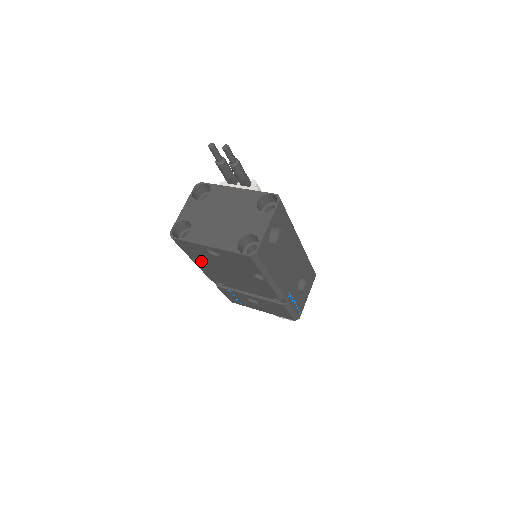
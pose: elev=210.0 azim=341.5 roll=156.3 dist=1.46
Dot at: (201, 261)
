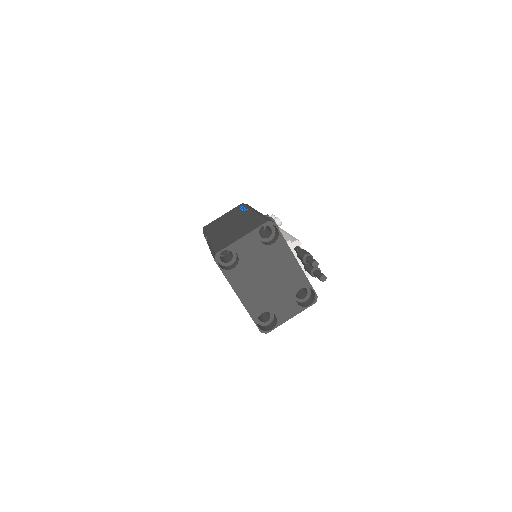
Dot at: occluded
